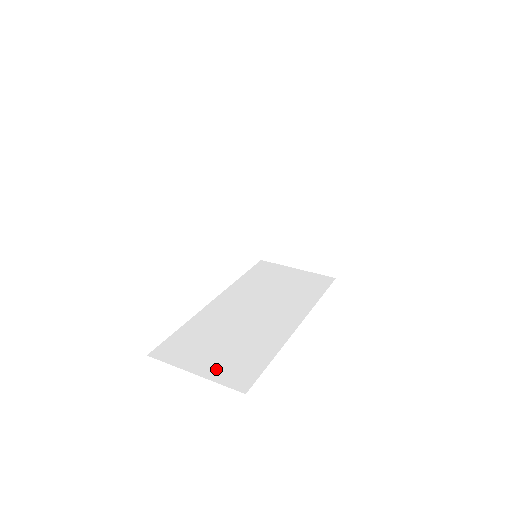
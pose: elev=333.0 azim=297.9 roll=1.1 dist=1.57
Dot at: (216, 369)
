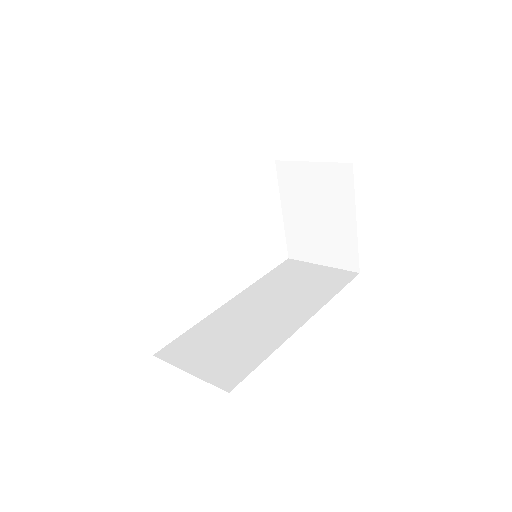
Dot at: (209, 368)
